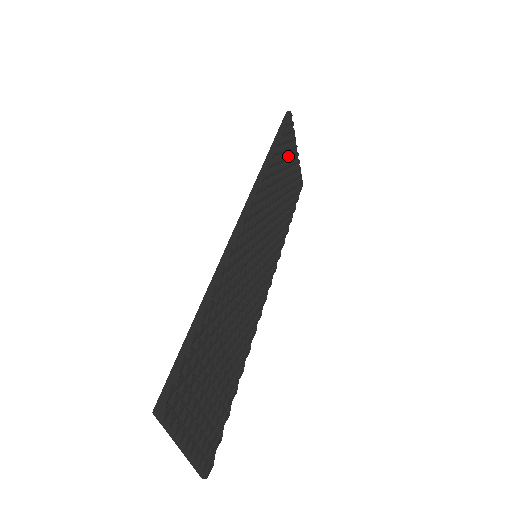
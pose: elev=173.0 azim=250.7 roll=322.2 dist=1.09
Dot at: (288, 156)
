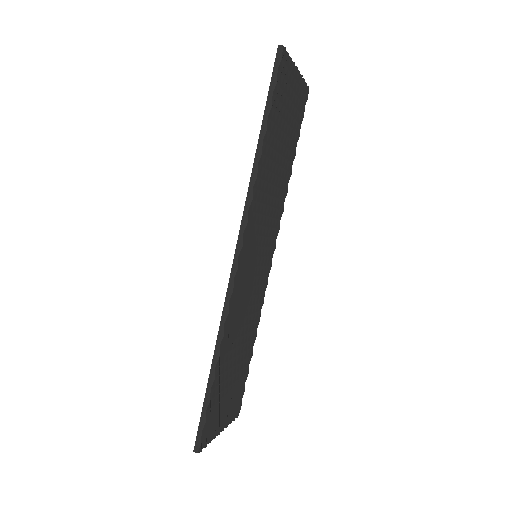
Dot at: (284, 106)
